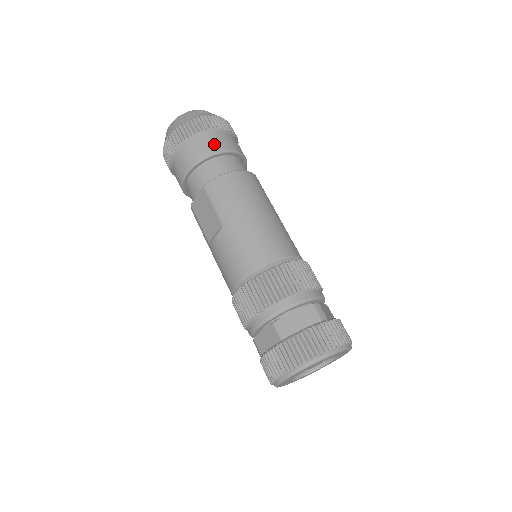
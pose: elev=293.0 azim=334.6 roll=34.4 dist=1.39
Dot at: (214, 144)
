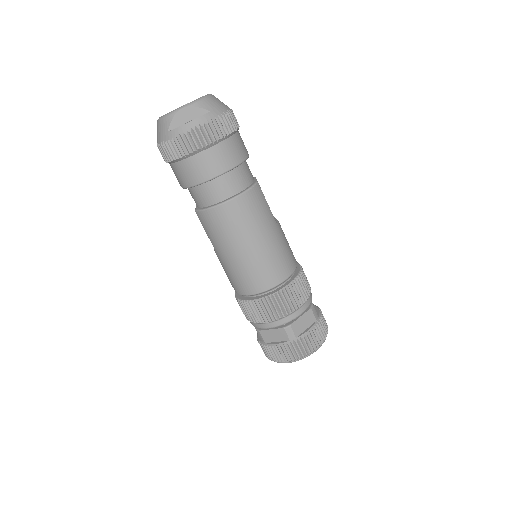
Dot at: (195, 173)
